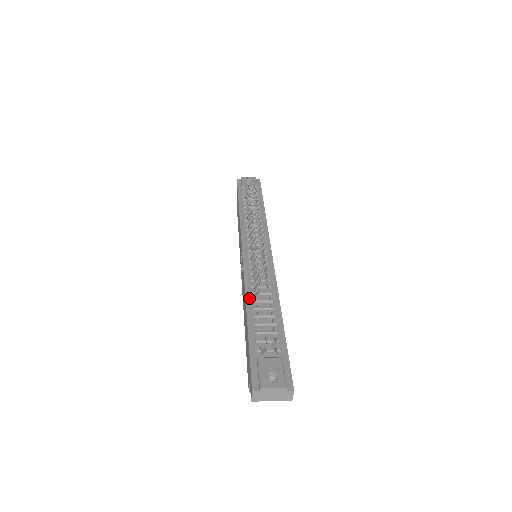
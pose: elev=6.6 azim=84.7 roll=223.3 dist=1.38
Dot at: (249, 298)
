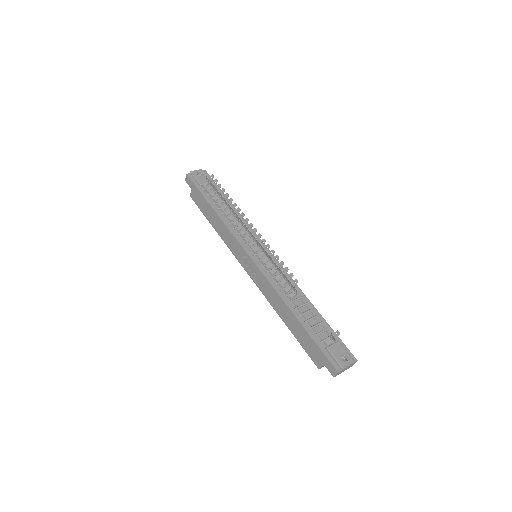
Dot at: (286, 300)
